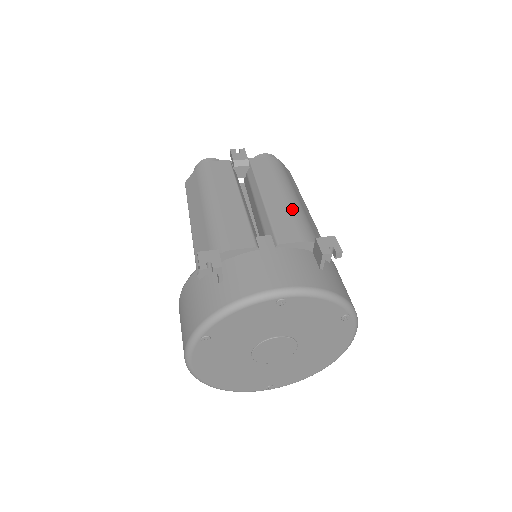
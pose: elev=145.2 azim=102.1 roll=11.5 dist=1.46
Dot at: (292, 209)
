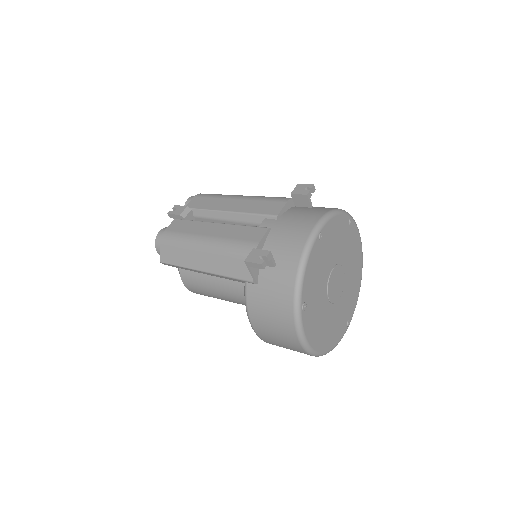
Dot at: (254, 199)
